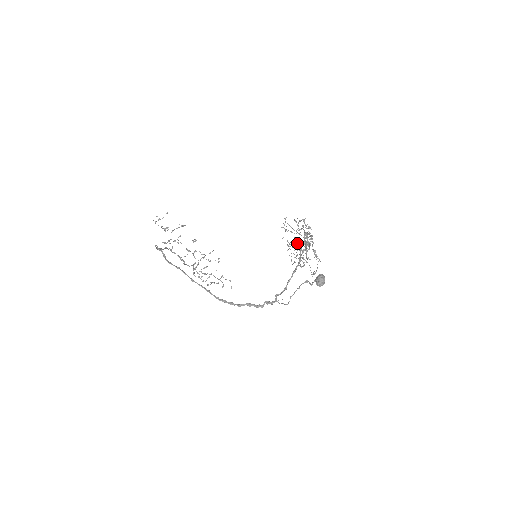
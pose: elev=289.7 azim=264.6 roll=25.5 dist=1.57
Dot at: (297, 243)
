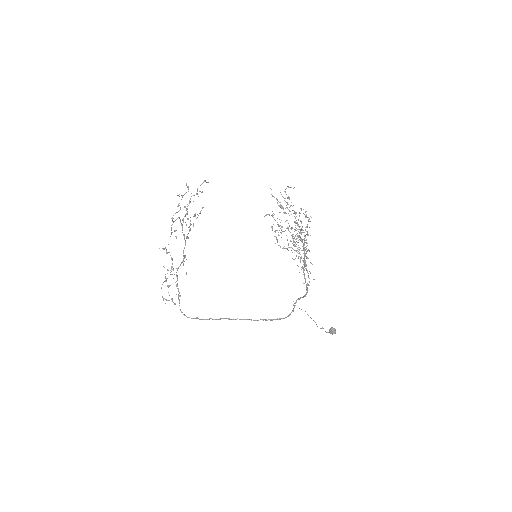
Dot at: occluded
